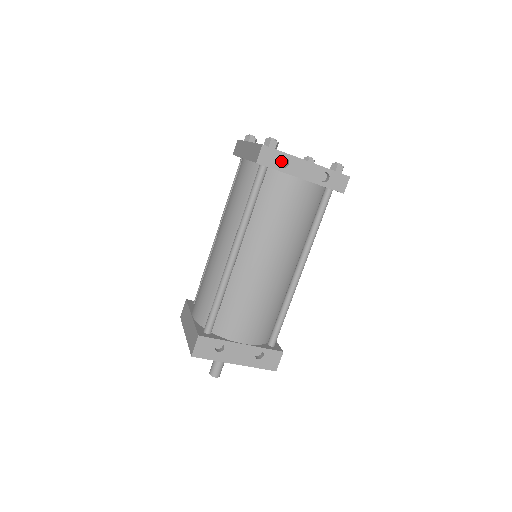
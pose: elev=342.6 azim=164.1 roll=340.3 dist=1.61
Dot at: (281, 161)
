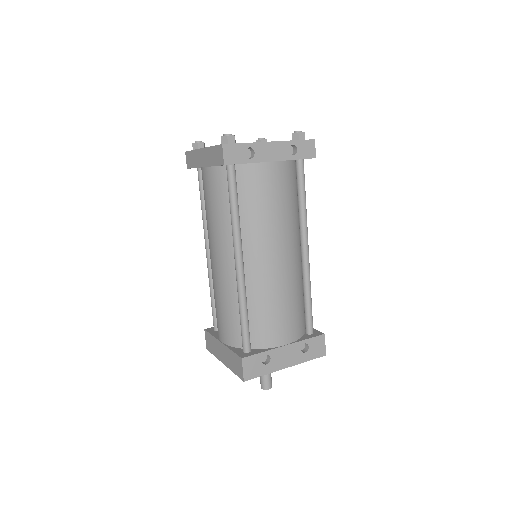
Dot at: (245, 153)
